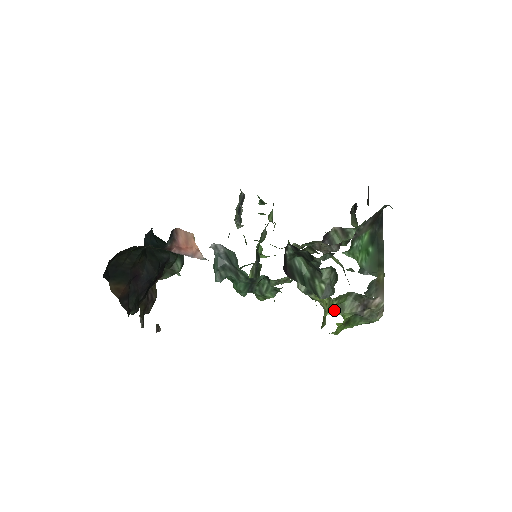
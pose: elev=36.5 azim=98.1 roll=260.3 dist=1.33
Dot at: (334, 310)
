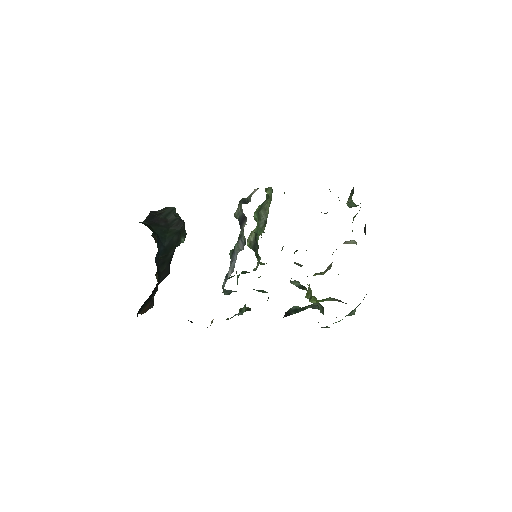
Dot at: (317, 301)
